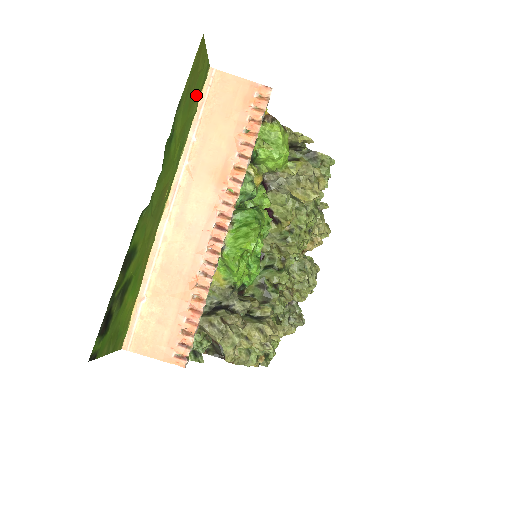
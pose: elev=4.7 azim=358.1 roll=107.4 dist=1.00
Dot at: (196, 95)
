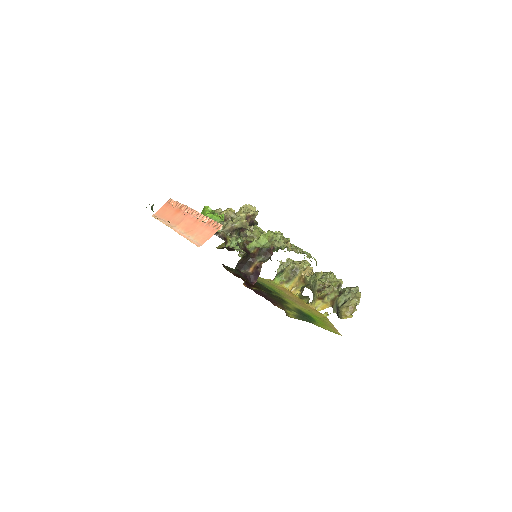
Dot at: occluded
